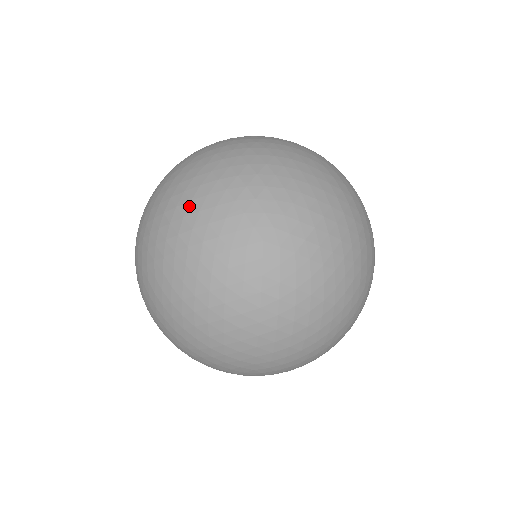
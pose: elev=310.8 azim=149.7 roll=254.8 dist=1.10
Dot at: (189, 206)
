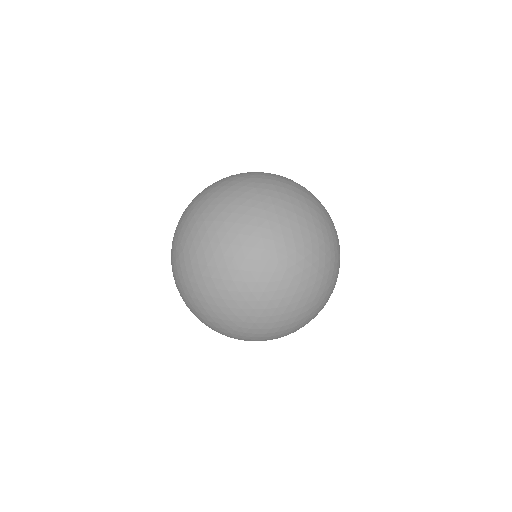
Dot at: (224, 283)
